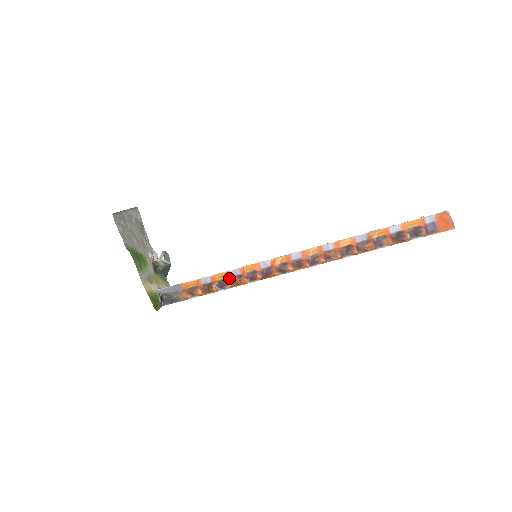
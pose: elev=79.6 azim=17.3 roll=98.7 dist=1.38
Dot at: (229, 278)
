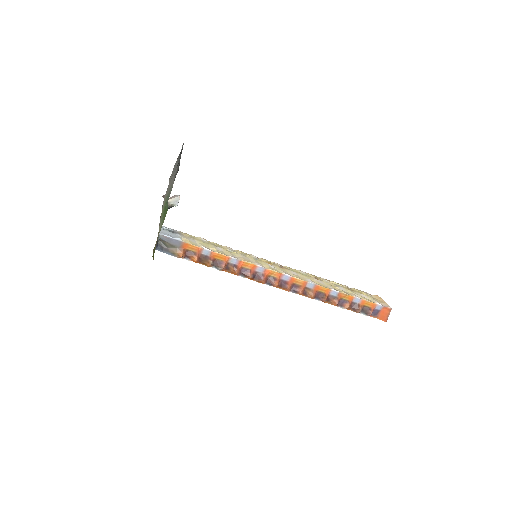
Dot at: (226, 263)
